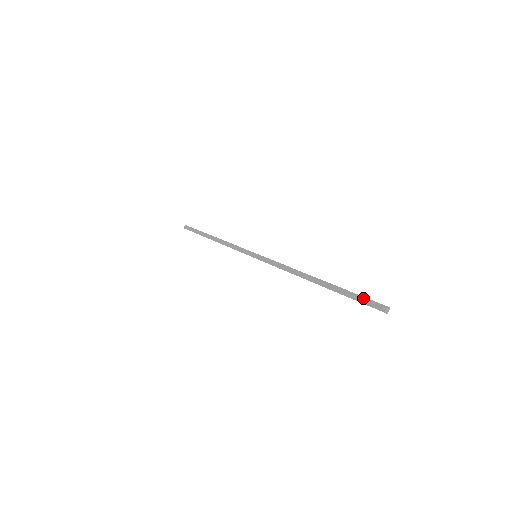
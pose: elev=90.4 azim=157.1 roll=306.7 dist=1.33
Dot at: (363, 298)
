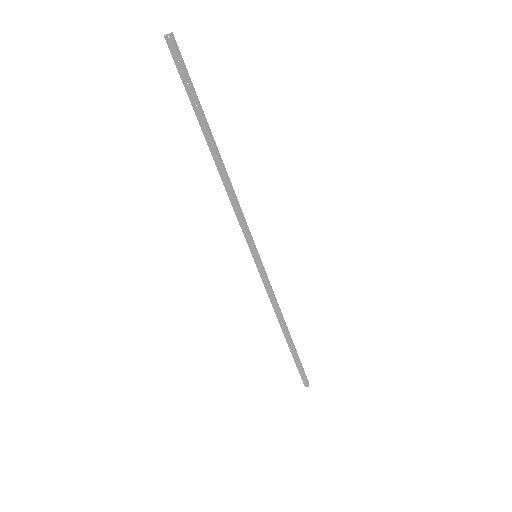
Dot at: (303, 373)
